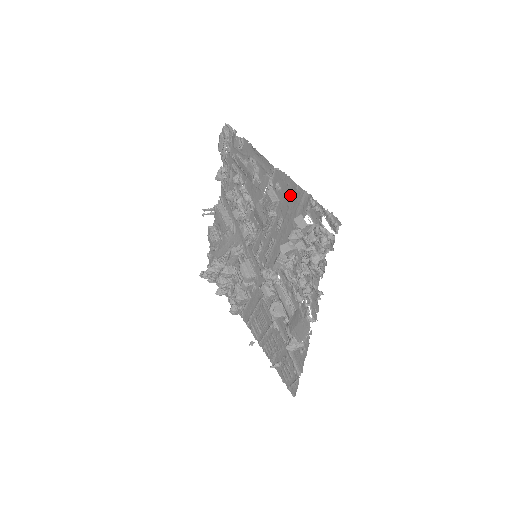
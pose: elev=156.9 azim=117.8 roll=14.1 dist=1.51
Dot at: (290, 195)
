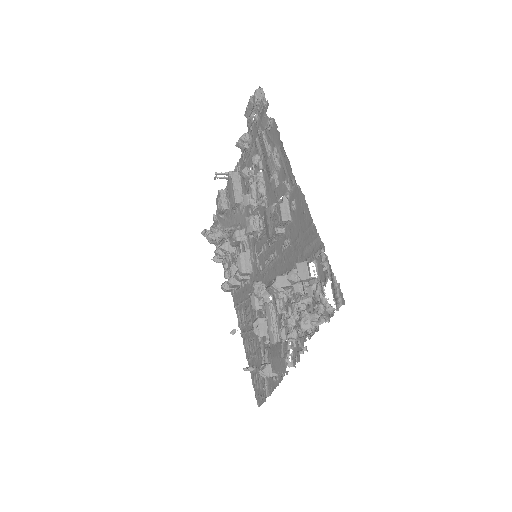
Dot at: (303, 226)
